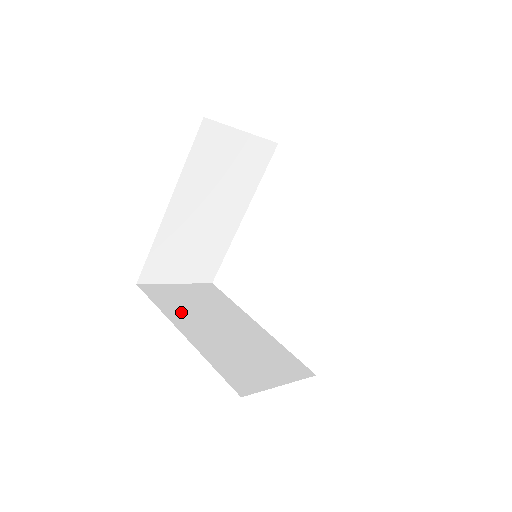
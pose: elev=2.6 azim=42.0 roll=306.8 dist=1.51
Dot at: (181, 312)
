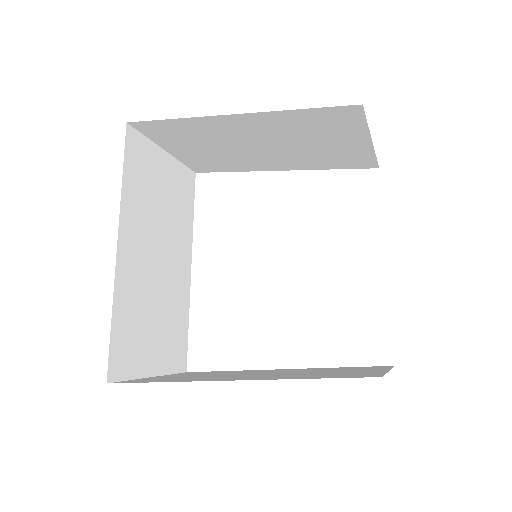
Dot at: occluded
